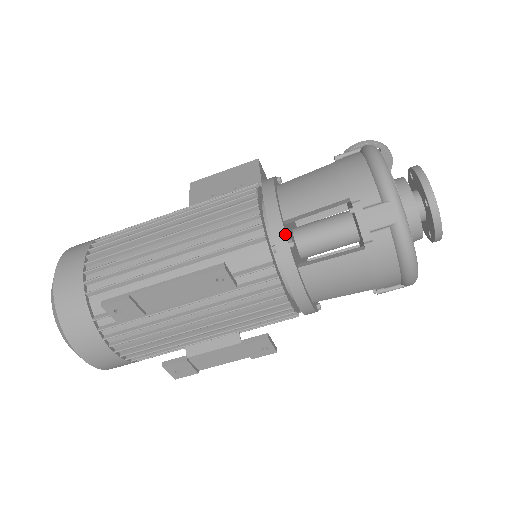
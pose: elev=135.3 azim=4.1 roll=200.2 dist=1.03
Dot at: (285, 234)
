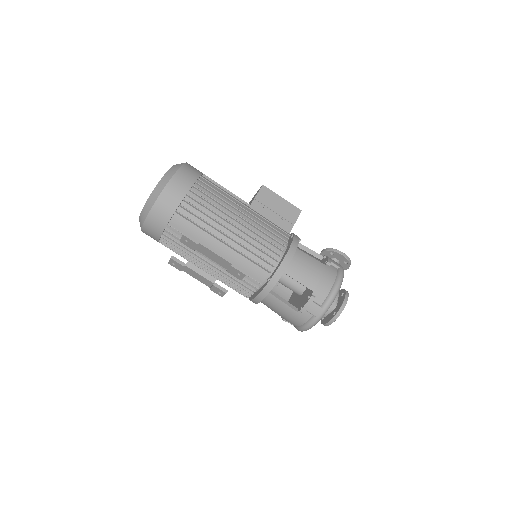
Dot at: occluded
